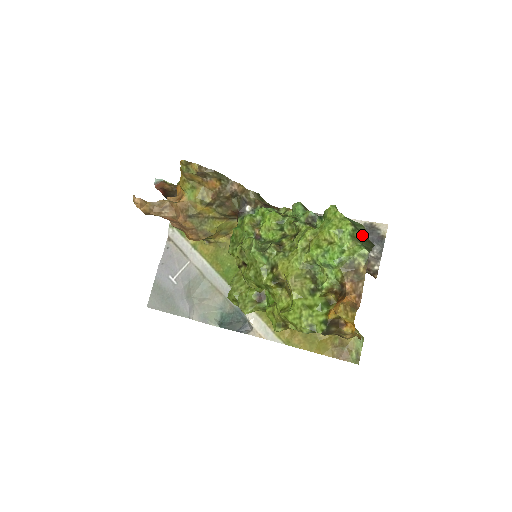
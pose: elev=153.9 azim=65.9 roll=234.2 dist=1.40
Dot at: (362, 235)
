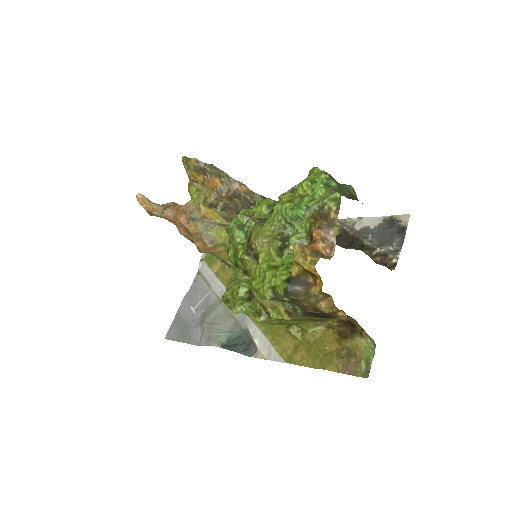
Dot at: (345, 191)
